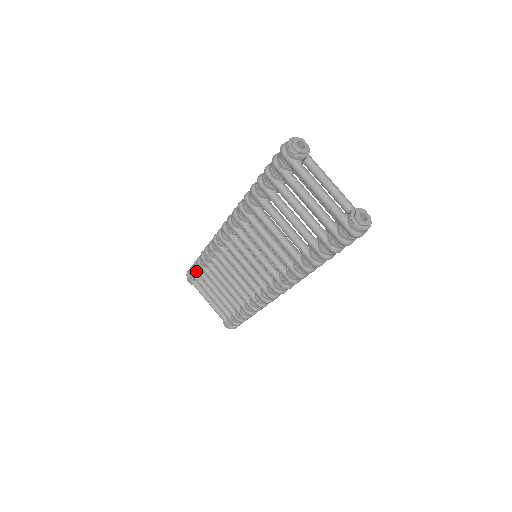
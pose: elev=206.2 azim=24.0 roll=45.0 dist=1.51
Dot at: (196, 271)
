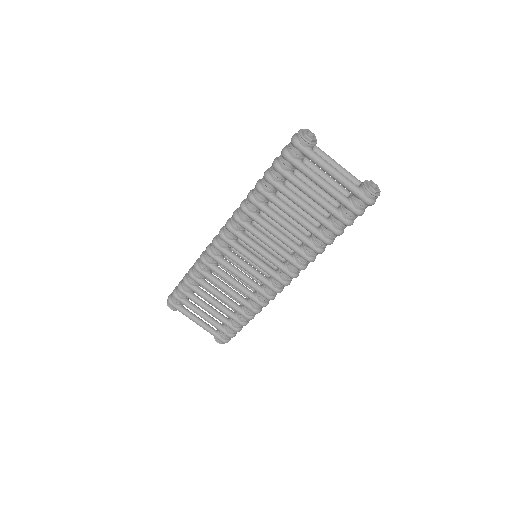
Dot at: (183, 293)
